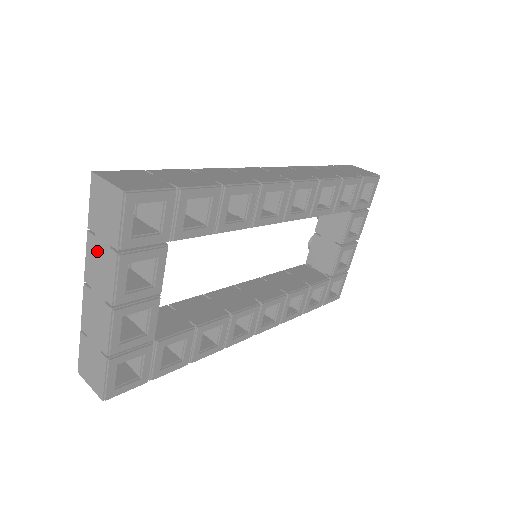
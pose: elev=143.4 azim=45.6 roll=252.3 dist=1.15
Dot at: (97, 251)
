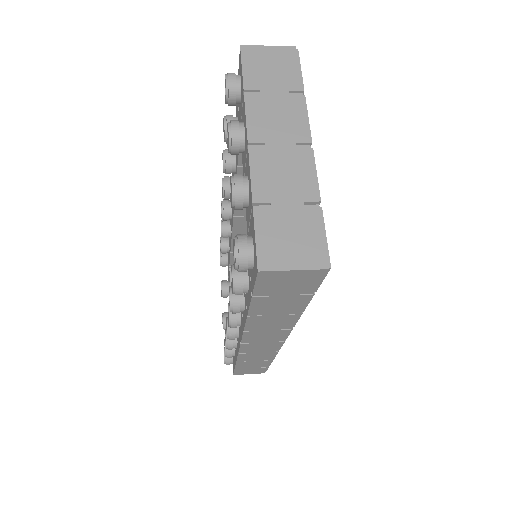
Dot at: (268, 103)
